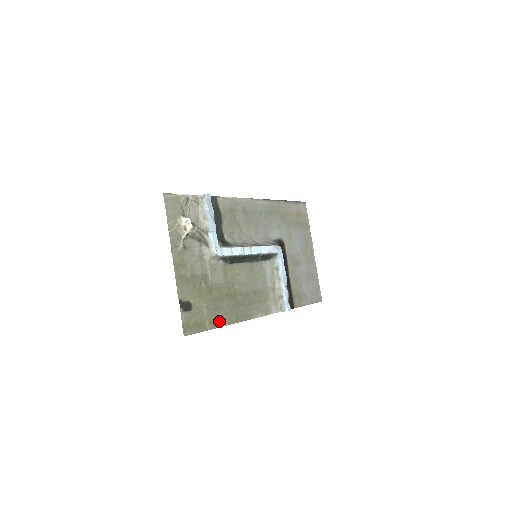
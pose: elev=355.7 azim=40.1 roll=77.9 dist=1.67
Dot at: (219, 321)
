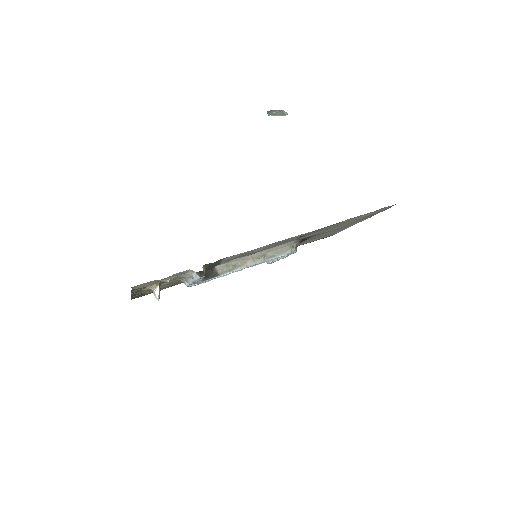
Dot at: (177, 284)
